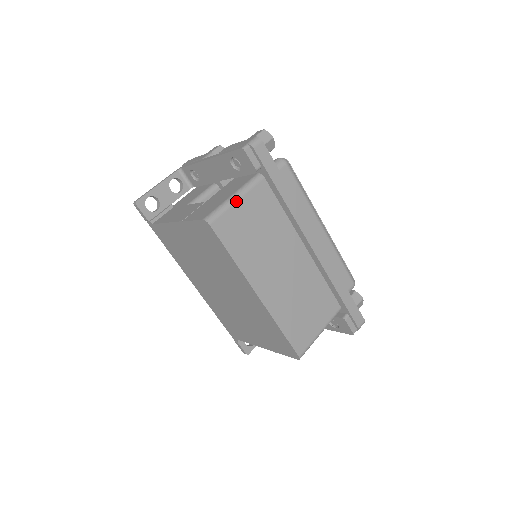
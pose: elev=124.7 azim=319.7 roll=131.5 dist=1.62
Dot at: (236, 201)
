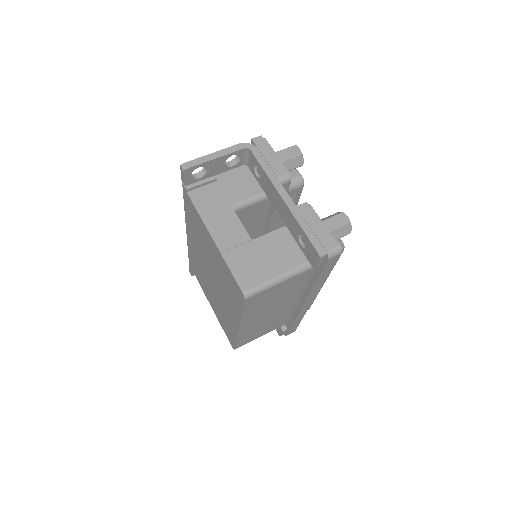
Dot at: (279, 283)
